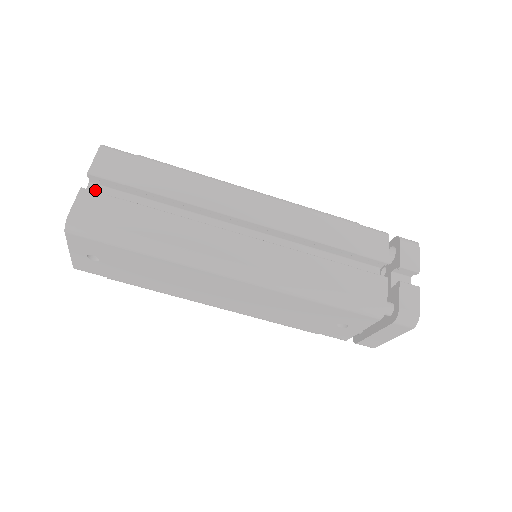
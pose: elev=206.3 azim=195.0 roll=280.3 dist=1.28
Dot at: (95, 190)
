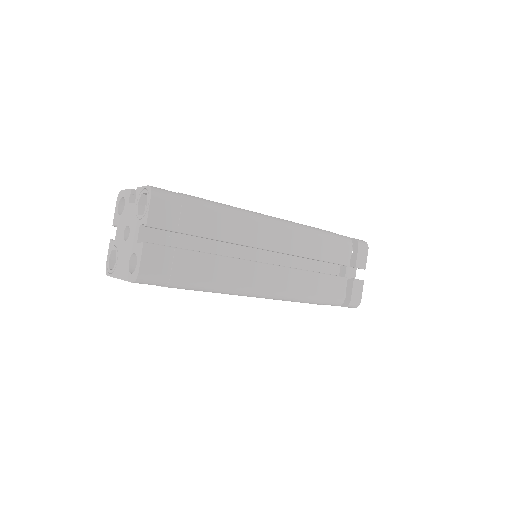
Dot at: (146, 232)
